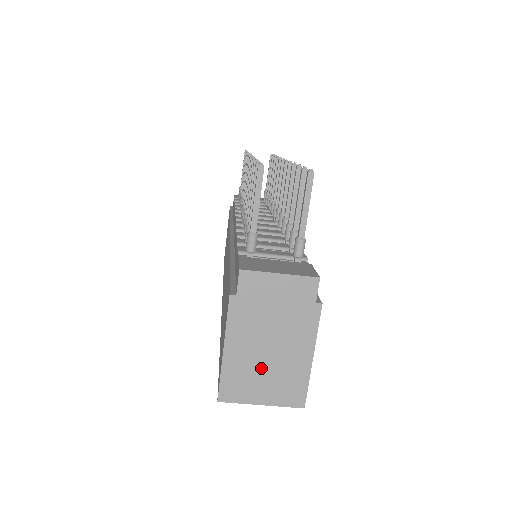
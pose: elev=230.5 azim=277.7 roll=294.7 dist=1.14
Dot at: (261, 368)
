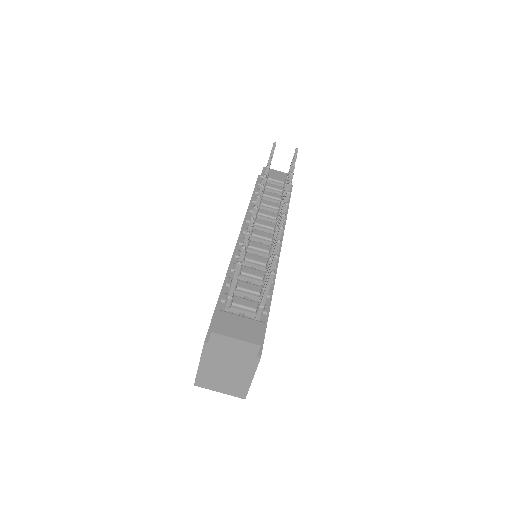
Dot at: (221, 377)
